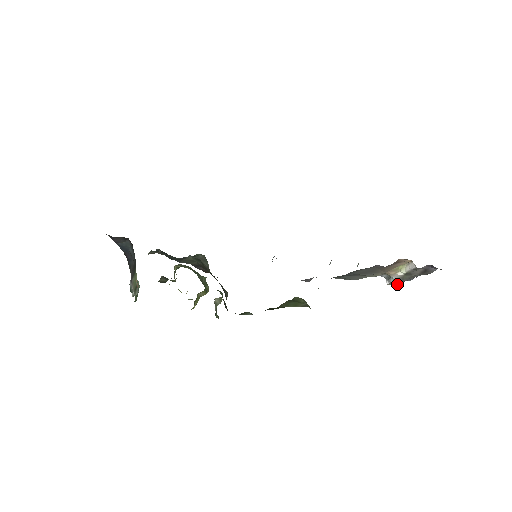
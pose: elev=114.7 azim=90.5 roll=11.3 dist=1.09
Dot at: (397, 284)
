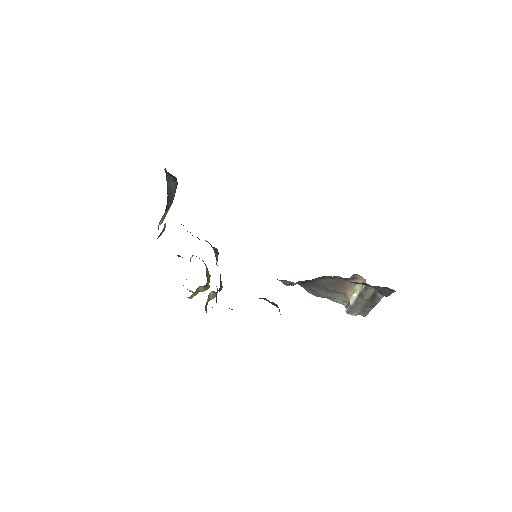
Dot at: (353, 315)
